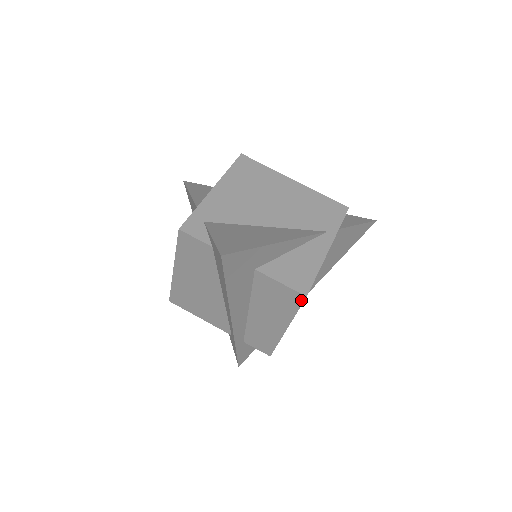
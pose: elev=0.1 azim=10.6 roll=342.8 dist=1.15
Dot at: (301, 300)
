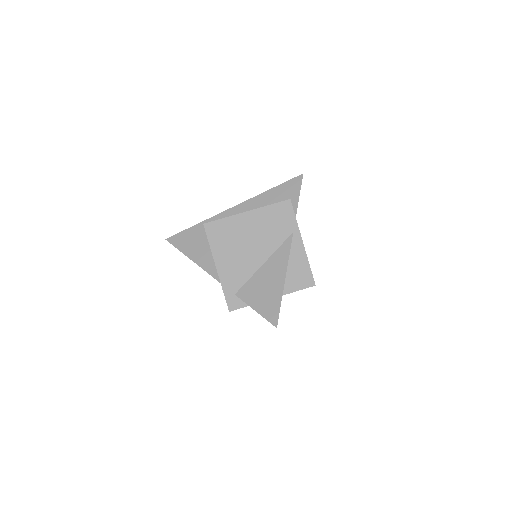
Dot at: occluded
